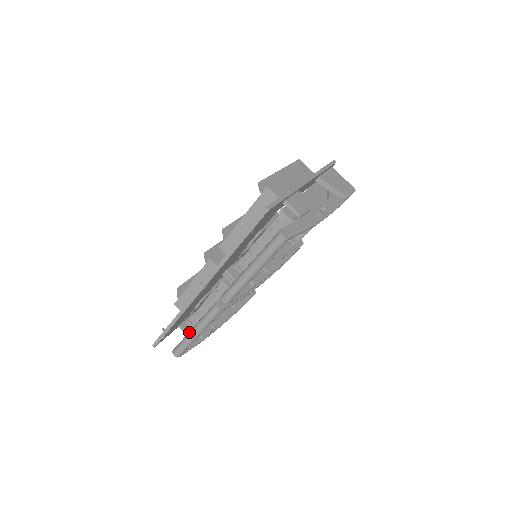
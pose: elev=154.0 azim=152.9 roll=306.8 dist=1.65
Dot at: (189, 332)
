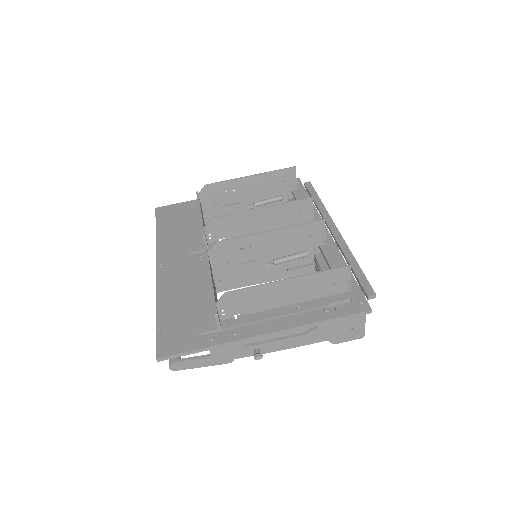
Dot at: occluded
